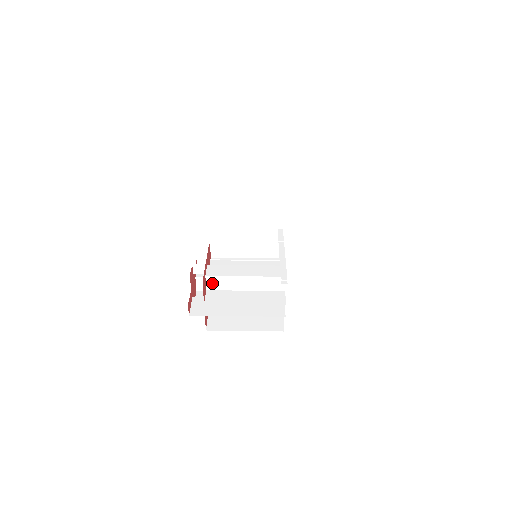
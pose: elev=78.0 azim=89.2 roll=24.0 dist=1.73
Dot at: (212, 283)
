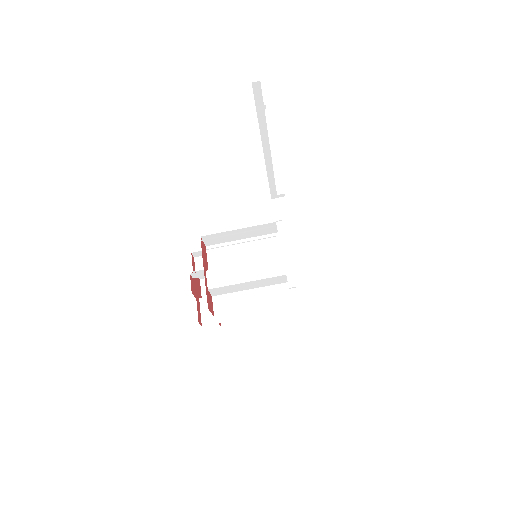
Dot at: (216, 292)
